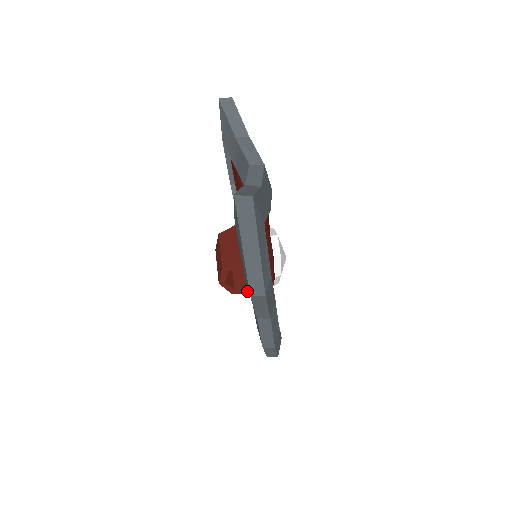
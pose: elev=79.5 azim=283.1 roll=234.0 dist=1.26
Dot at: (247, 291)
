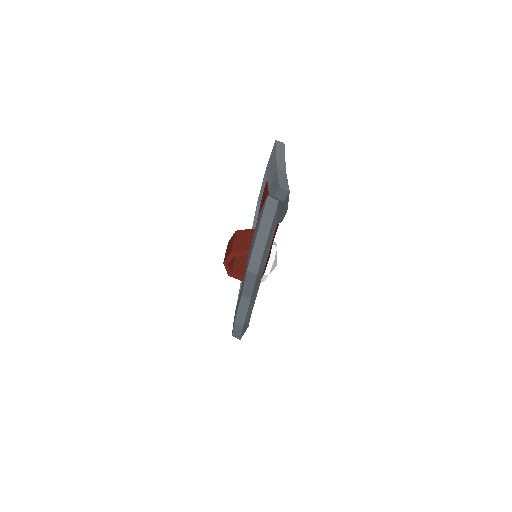
Dot at: (240, 278)
